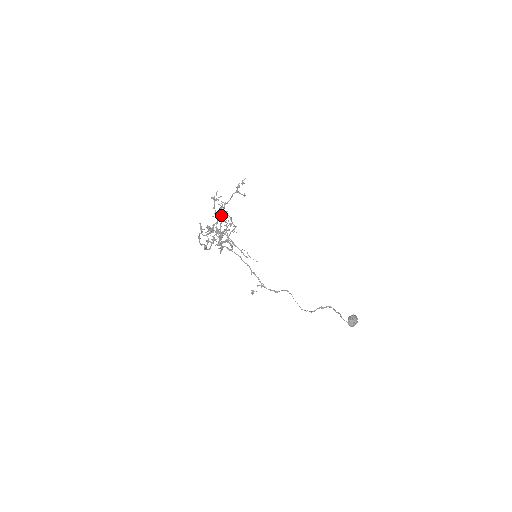
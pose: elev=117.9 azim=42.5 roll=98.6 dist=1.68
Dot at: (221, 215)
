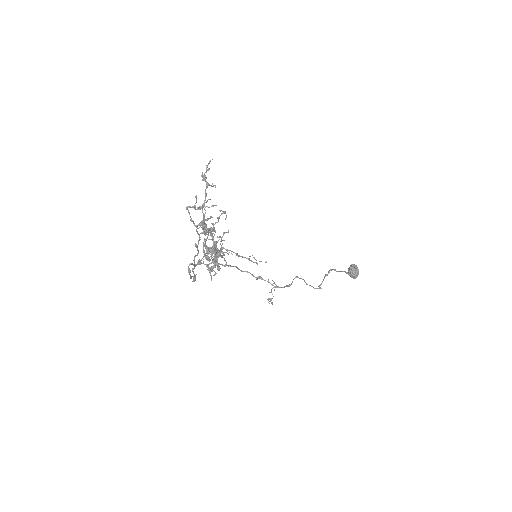
Dot at: (205, 226)
